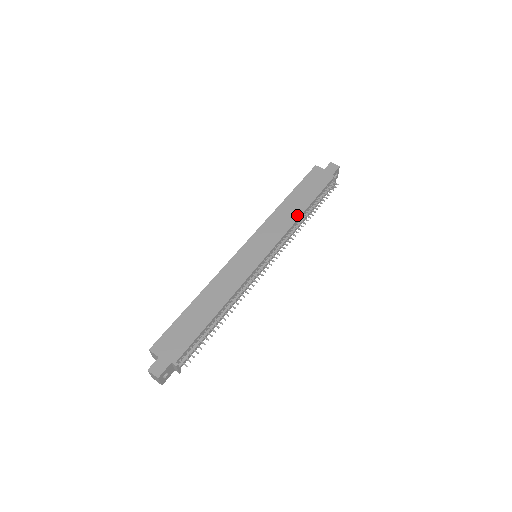
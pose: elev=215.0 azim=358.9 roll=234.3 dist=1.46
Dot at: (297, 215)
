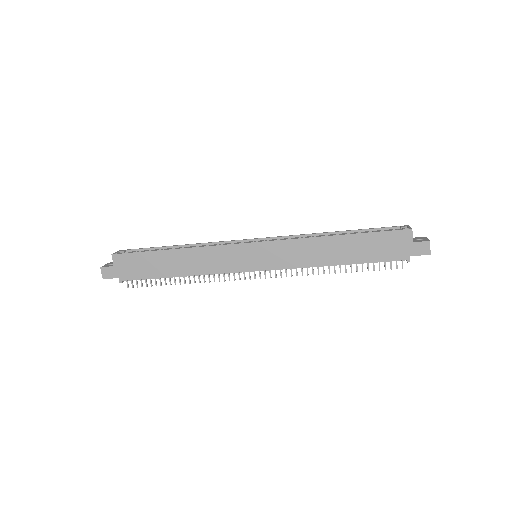
Dot at: (325, 262)
